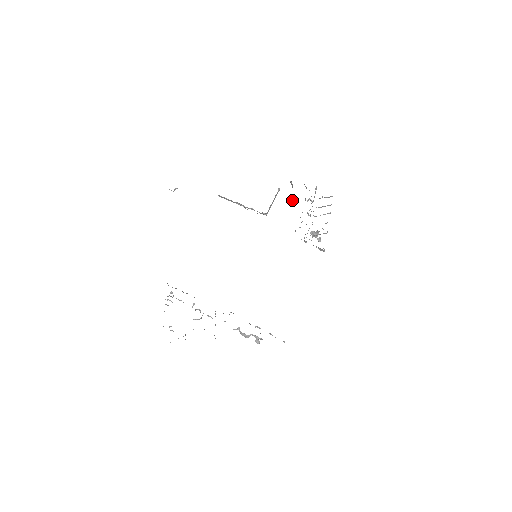
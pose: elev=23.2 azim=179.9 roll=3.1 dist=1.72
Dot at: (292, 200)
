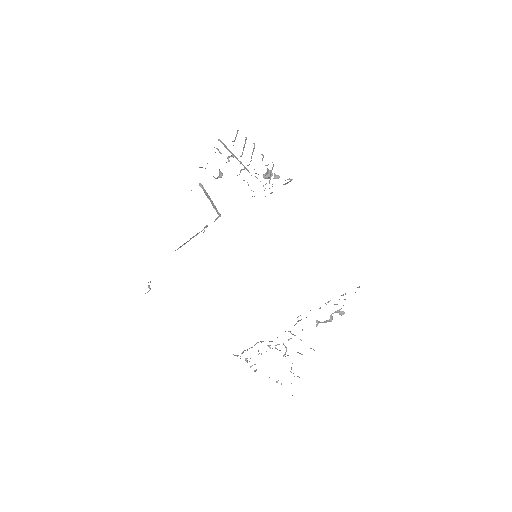
Dot at: occluded
